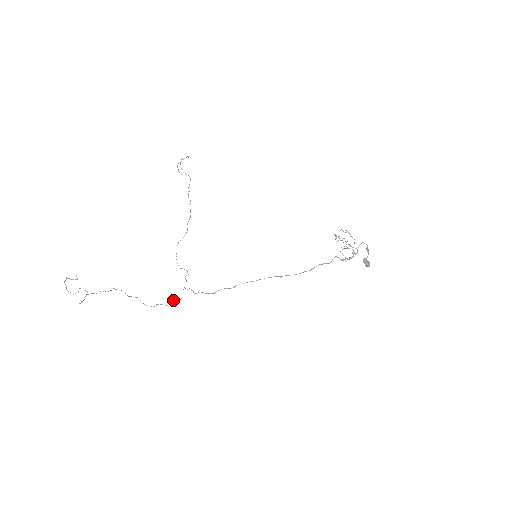
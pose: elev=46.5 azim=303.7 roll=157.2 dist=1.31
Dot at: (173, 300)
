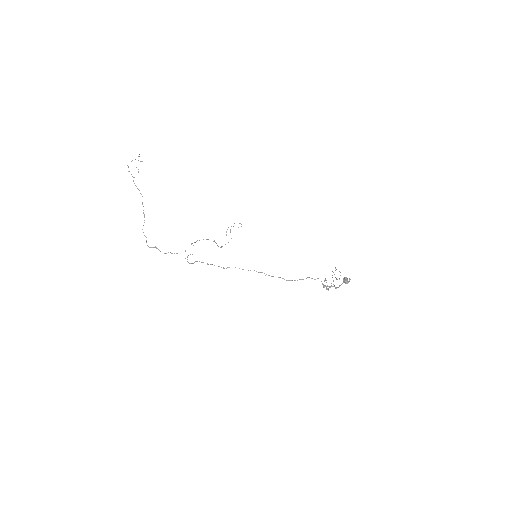
Dot at: occluded
